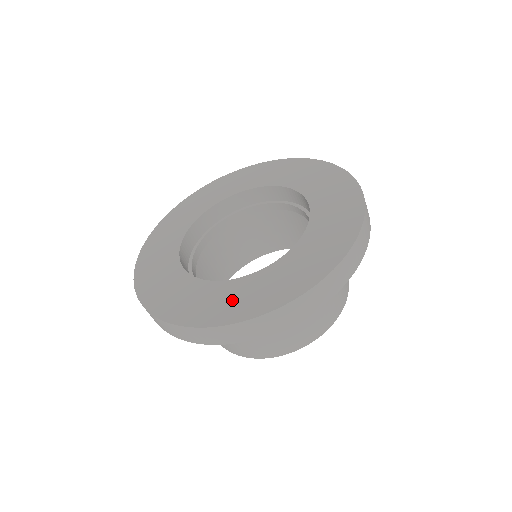
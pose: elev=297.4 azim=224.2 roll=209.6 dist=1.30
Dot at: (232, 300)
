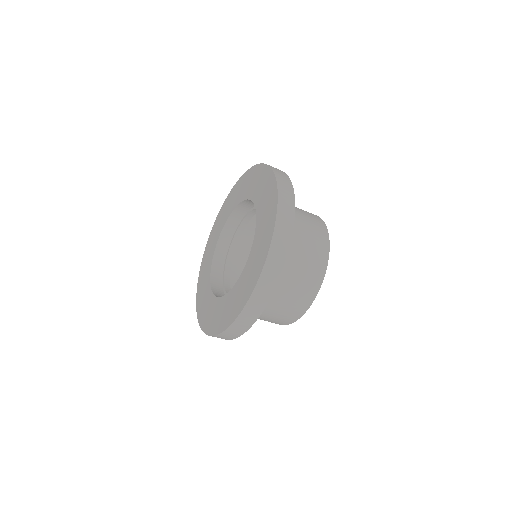
Dot at: (244, 287)
